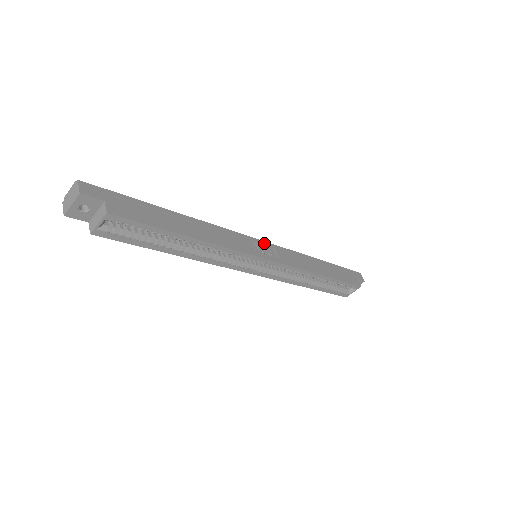
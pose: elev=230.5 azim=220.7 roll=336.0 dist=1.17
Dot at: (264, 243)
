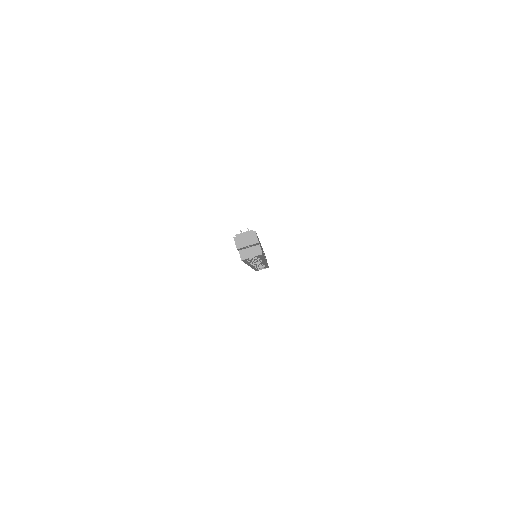
Dot at: occluded
